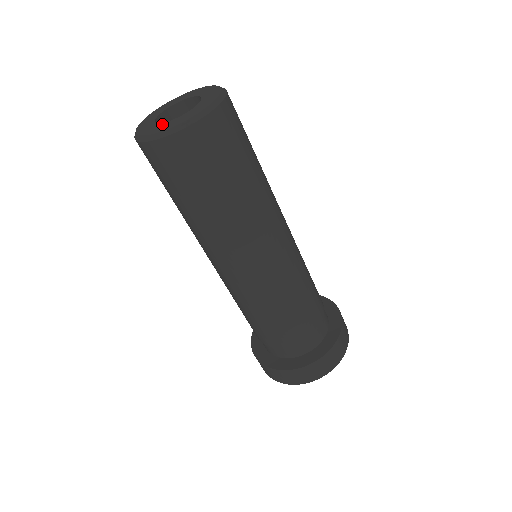
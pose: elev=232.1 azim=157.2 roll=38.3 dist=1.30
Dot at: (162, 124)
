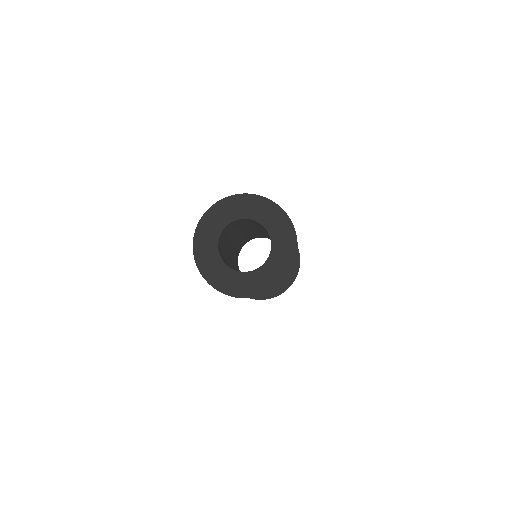
Dot at: (246, 276)
